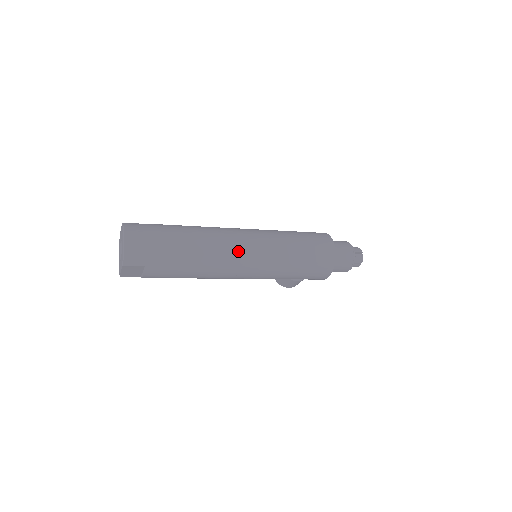
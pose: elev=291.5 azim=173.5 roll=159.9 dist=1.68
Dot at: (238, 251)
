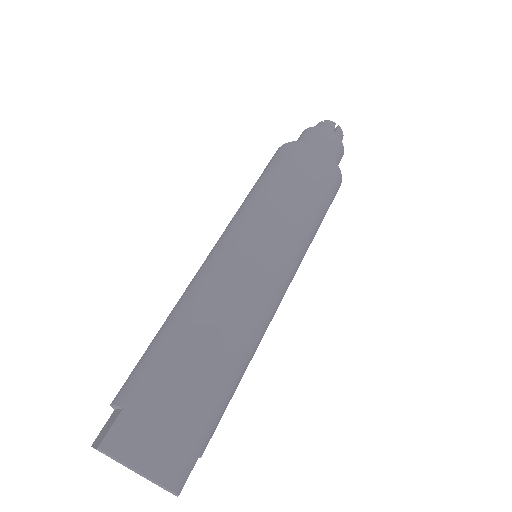
Dot at: (265, 289)
